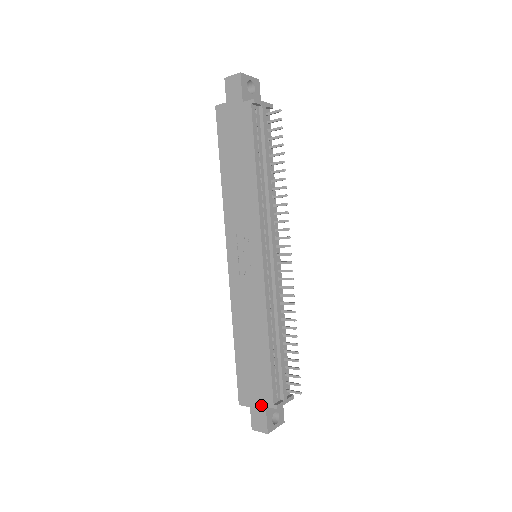
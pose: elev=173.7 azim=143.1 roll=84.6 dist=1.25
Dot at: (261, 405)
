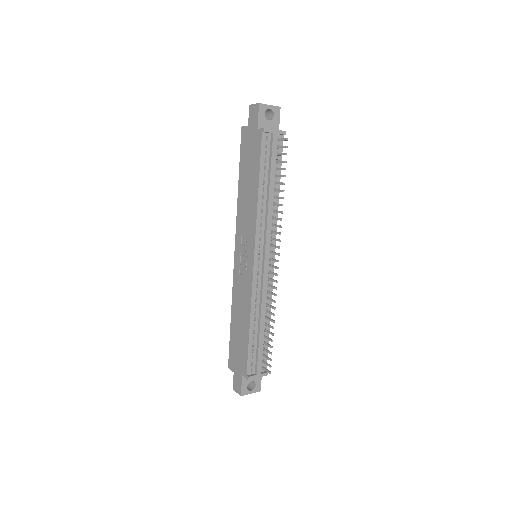
Dot at: (240, 373)
